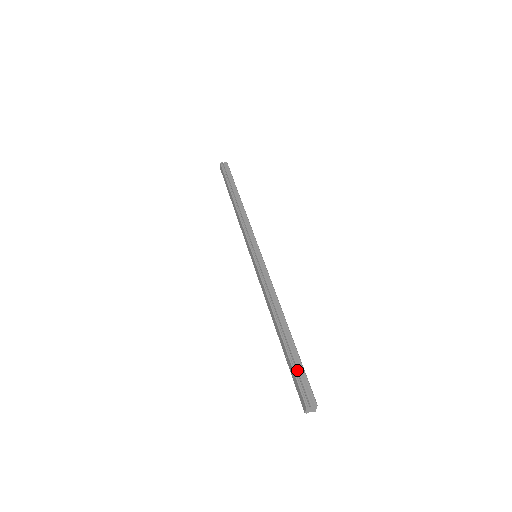
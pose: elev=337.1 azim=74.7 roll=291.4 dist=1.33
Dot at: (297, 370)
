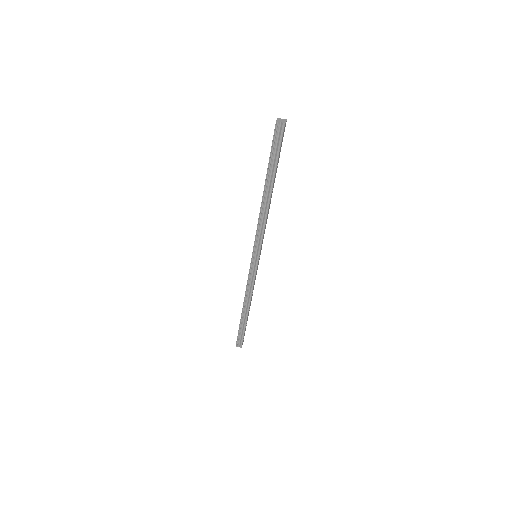
Dot at: (240, 332)
